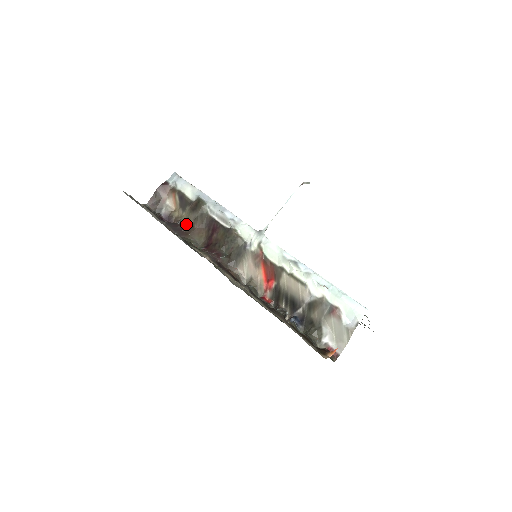
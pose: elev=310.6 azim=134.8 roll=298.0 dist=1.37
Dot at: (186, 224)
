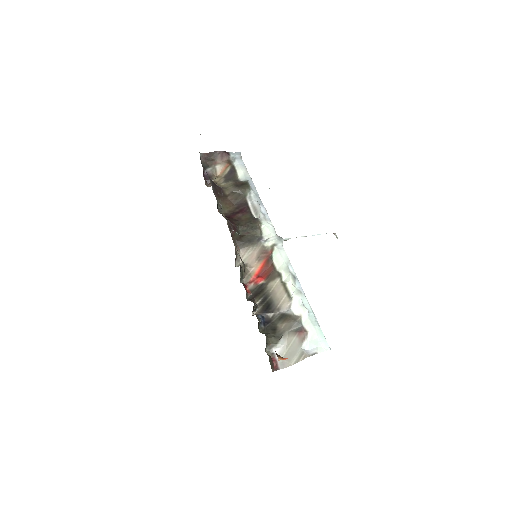
Dot at: (223, 190)
